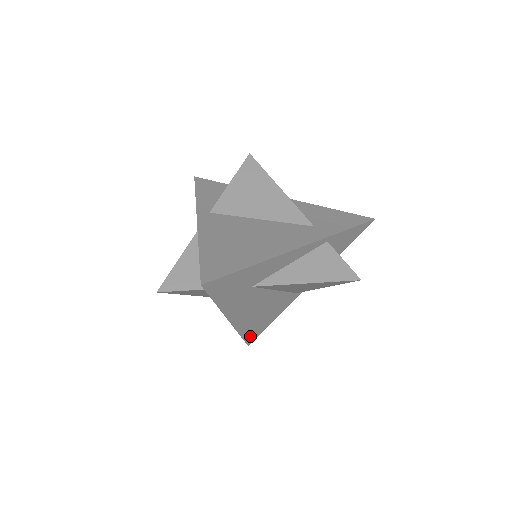
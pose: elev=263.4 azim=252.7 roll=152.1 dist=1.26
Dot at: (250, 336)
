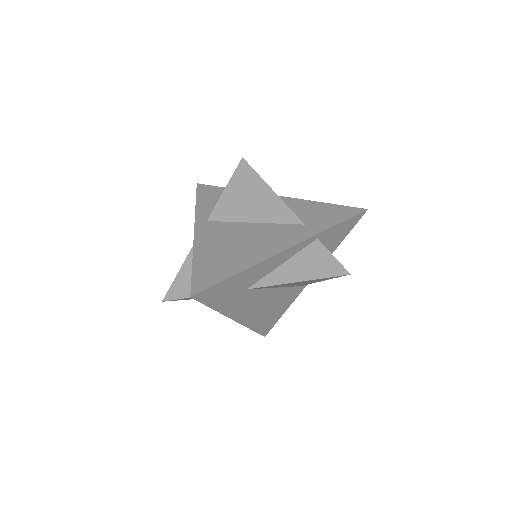
Dot at: (263, 329)
